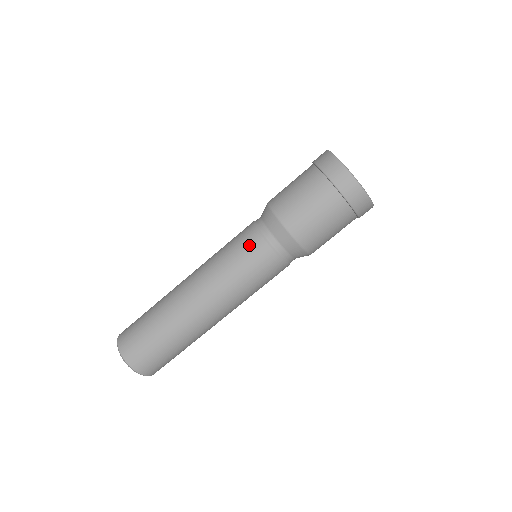
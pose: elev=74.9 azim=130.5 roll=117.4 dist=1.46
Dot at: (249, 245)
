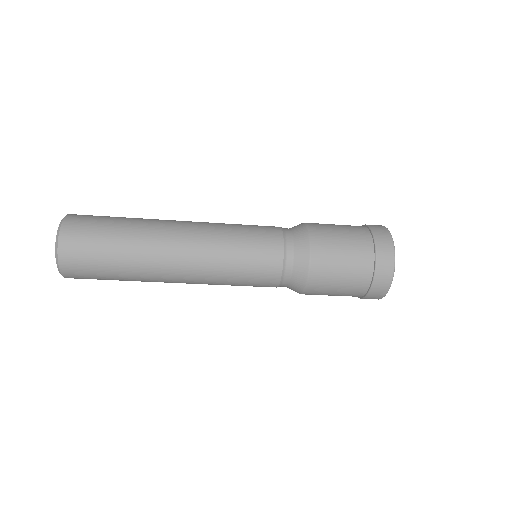
Dot at: (265, 270)
